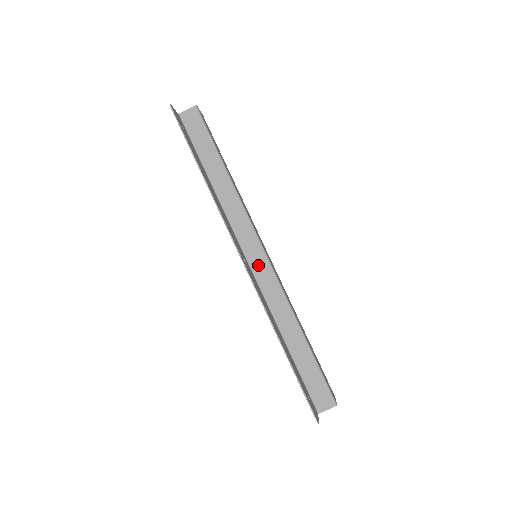
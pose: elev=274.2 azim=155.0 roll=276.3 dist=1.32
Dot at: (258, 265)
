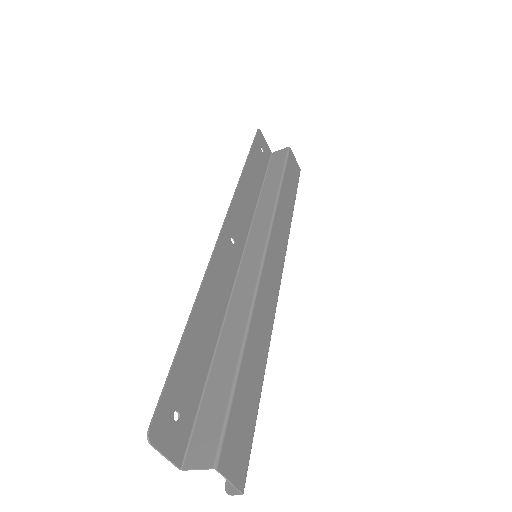
Dot at: (250, 261)
